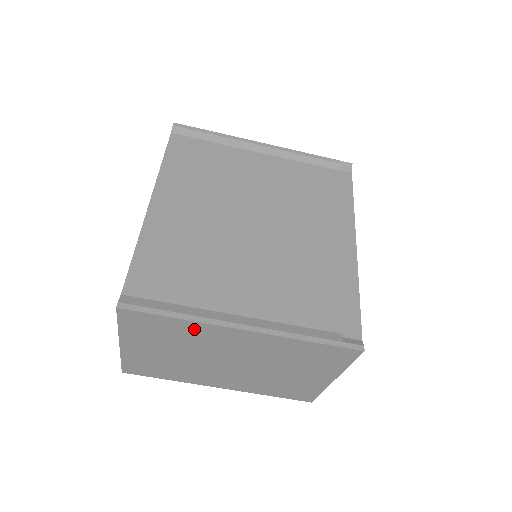
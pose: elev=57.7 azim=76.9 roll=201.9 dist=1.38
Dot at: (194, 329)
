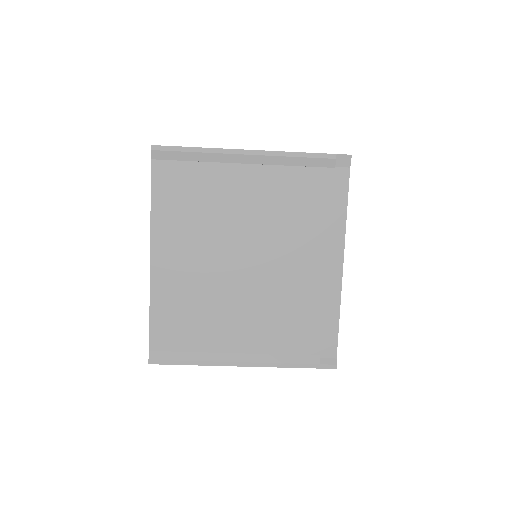
Dot at: occluded
